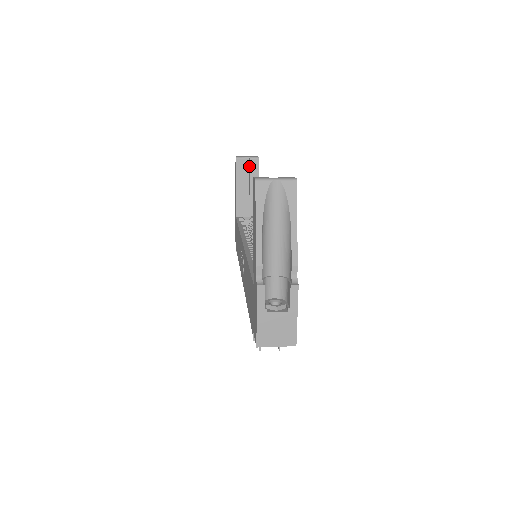
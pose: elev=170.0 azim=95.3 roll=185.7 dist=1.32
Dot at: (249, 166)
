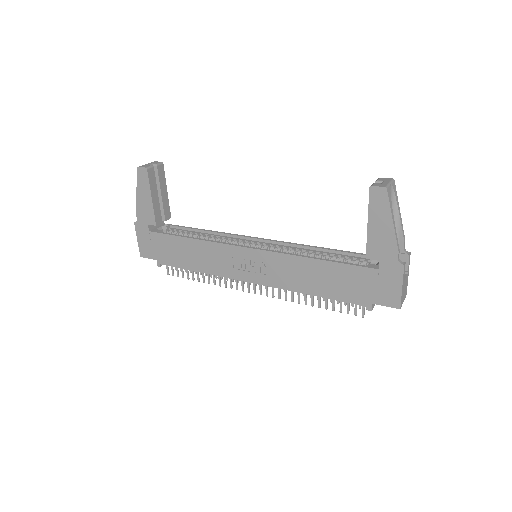
Dot at: (156, 174)
